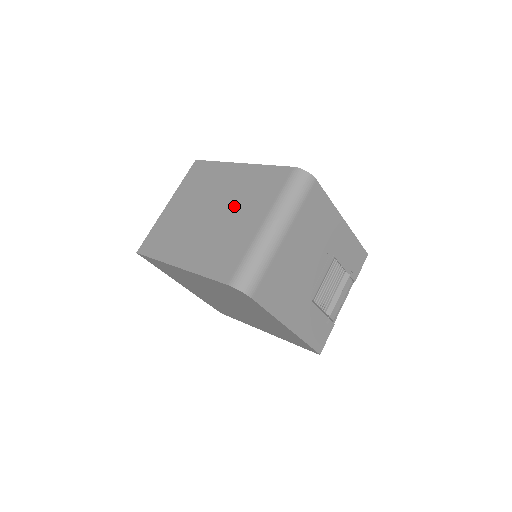
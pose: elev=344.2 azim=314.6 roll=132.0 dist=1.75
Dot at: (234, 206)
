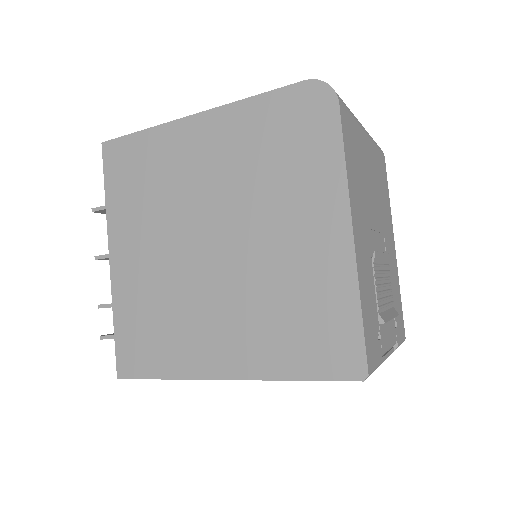
Dot at: occluded
